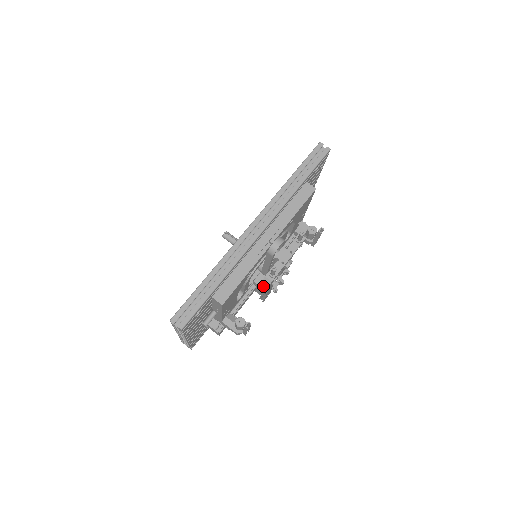
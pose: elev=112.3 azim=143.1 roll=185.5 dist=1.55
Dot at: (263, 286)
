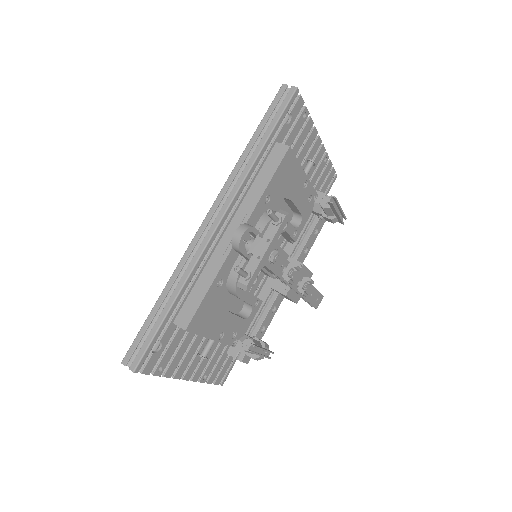
Dot at: (283, 291)
